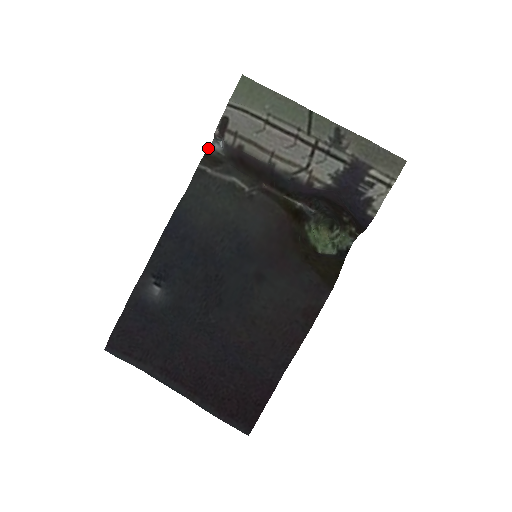
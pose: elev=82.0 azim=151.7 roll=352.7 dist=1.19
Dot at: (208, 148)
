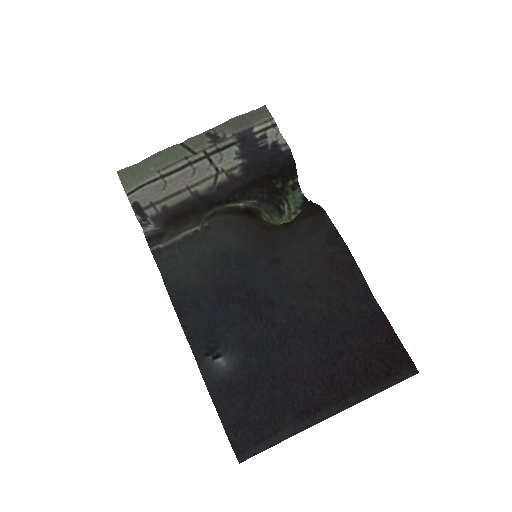
Dot at: (144, 234)
